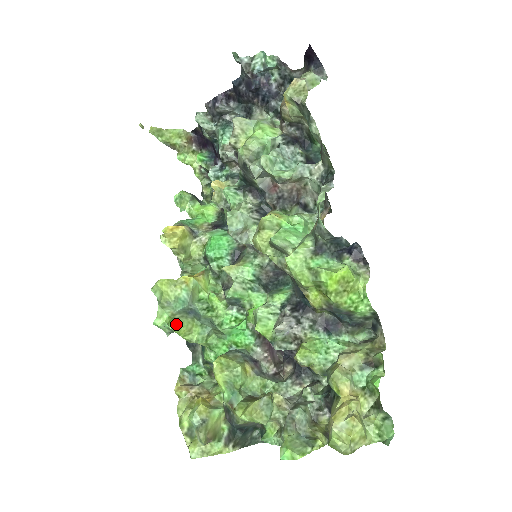
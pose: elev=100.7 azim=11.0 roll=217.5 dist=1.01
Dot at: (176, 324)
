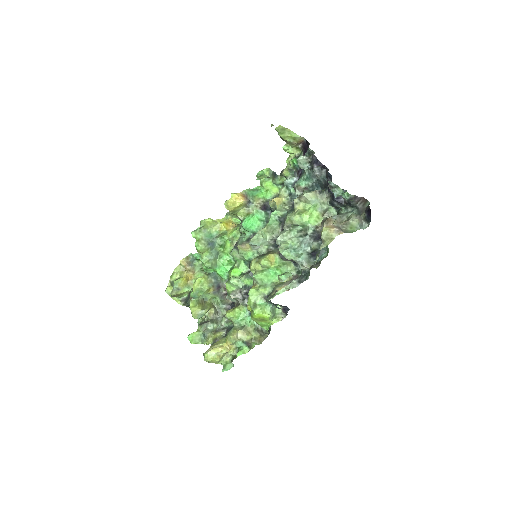
Dot at: (198, 247)
